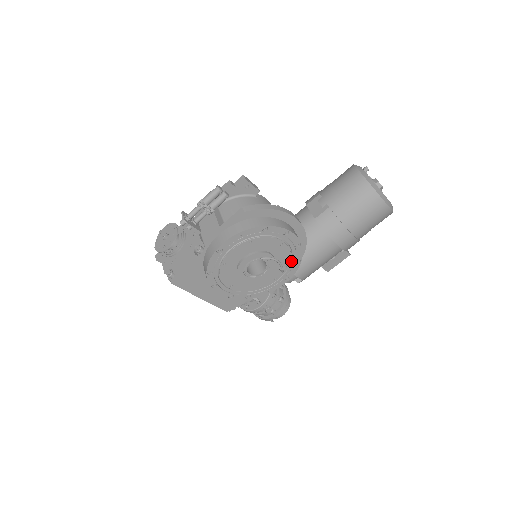
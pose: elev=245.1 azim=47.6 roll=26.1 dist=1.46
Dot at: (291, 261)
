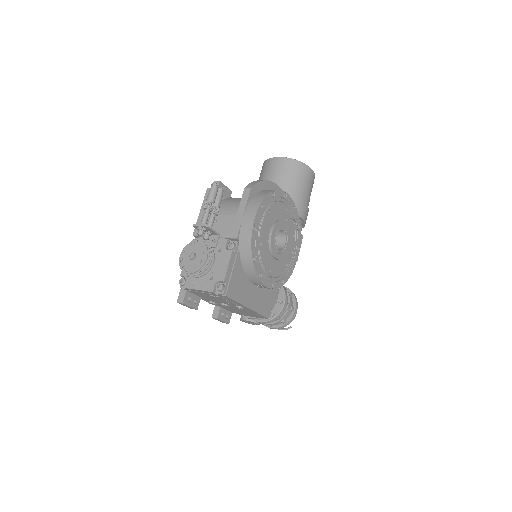
Dot at: (295, 228)
